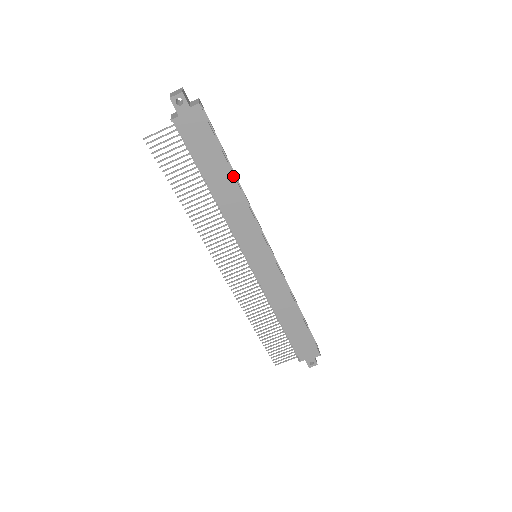
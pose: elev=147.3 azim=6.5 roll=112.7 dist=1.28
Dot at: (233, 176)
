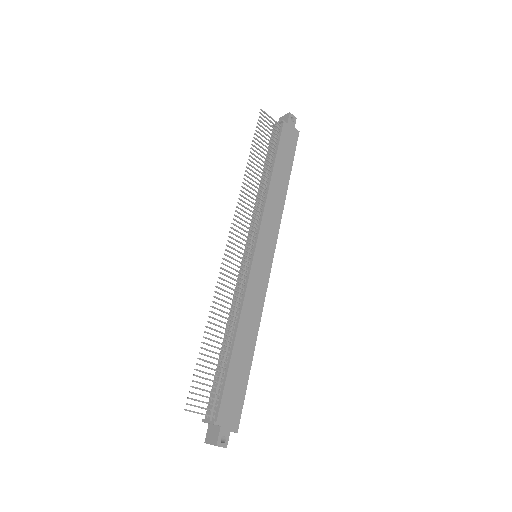
Dot at: (288, 183)
